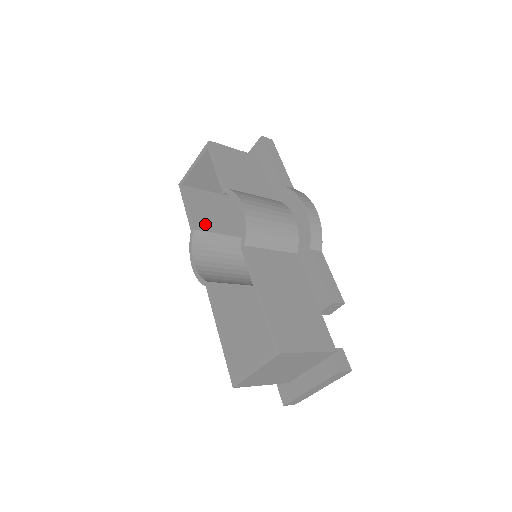
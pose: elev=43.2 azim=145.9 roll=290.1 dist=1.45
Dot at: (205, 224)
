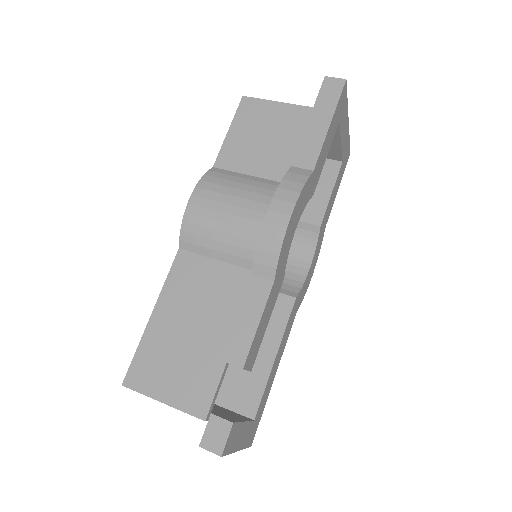
Dot at: occluded
